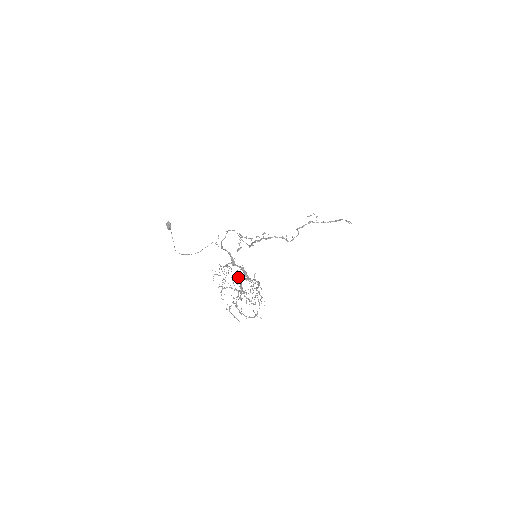
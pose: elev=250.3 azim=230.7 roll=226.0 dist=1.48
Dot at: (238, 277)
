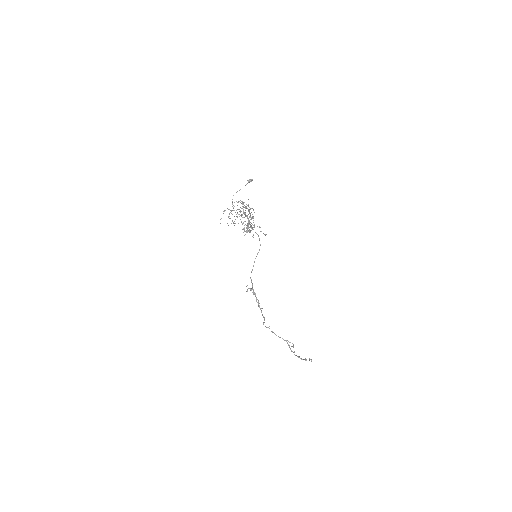
Dot at: (251, 208)
